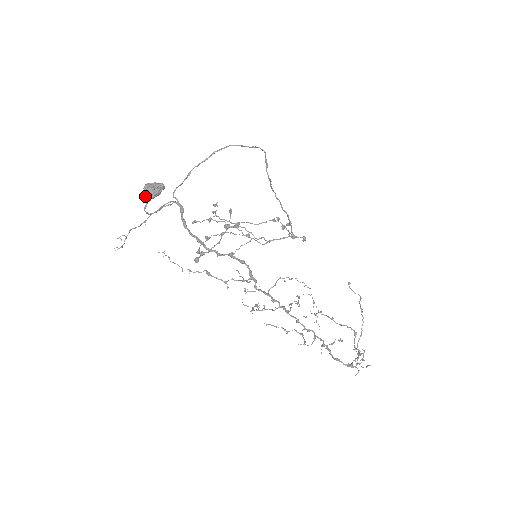
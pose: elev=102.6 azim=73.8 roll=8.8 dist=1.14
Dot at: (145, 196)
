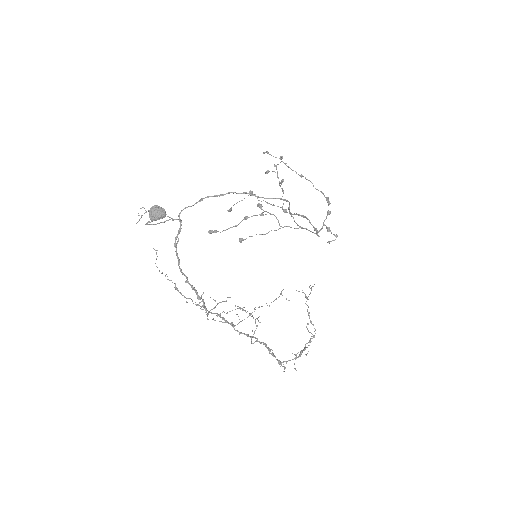
Dot at: (149, 216)
